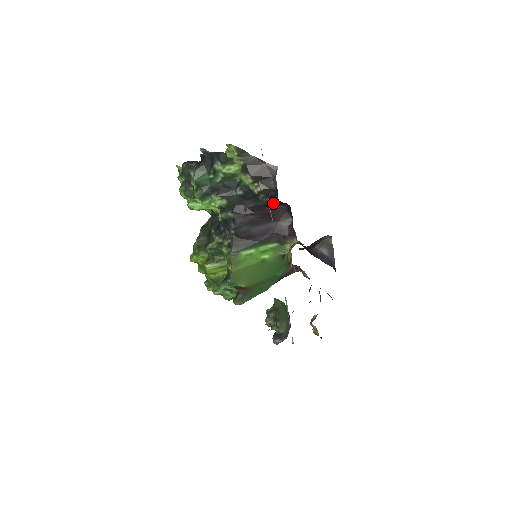
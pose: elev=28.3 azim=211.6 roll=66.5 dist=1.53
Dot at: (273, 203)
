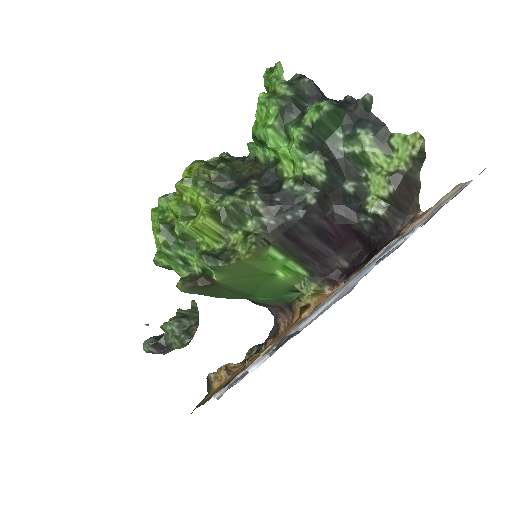
Dot at: (363, 236)
